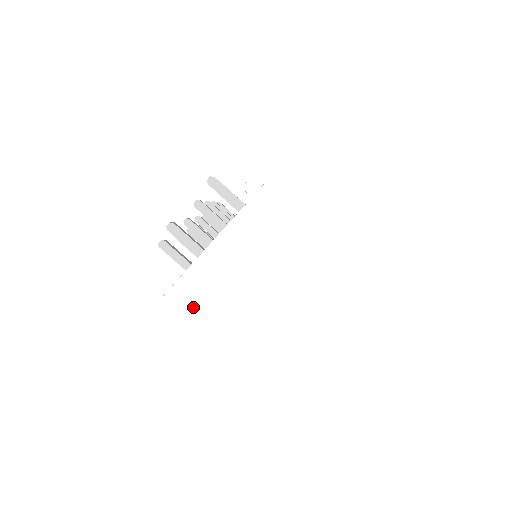
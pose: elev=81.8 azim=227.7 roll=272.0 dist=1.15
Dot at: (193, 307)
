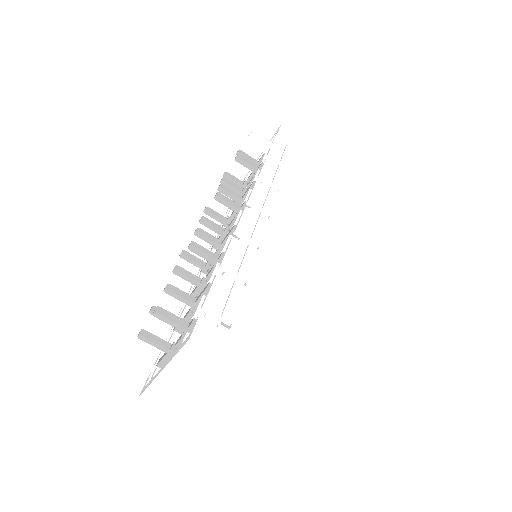
Dot at: (166, 397)
